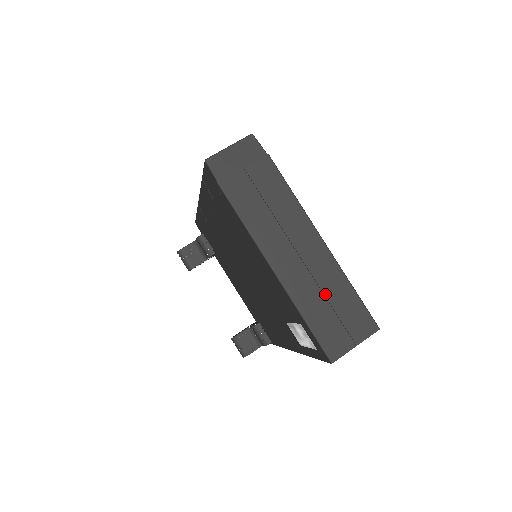
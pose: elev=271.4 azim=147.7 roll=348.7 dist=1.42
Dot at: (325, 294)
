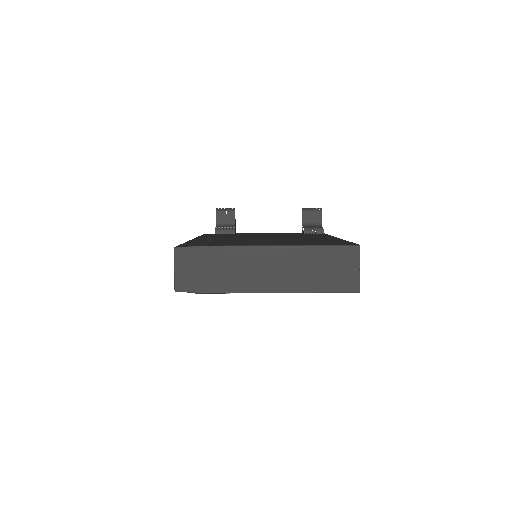
Dot at: (313, 268)
